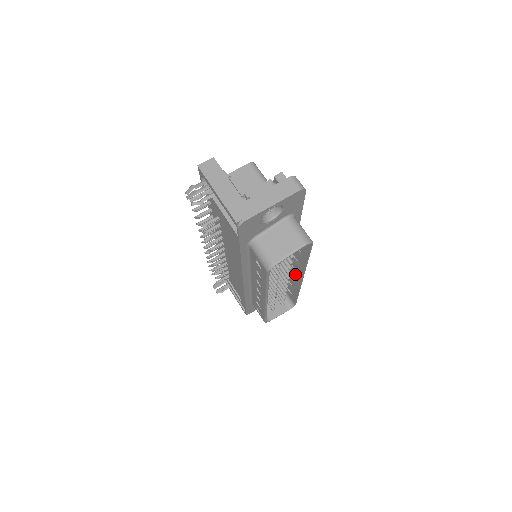
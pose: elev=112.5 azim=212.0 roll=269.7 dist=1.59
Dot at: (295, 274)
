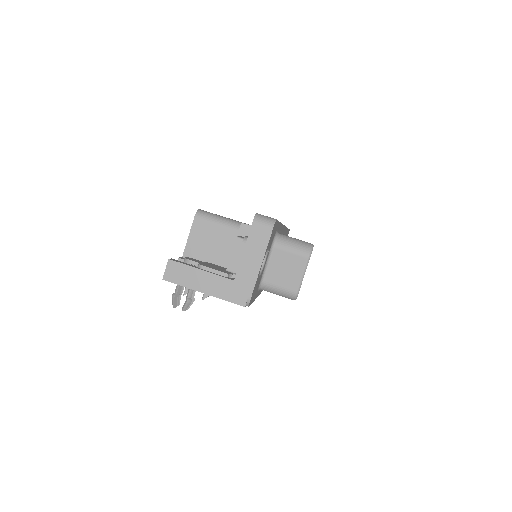
Dot at: occluded
